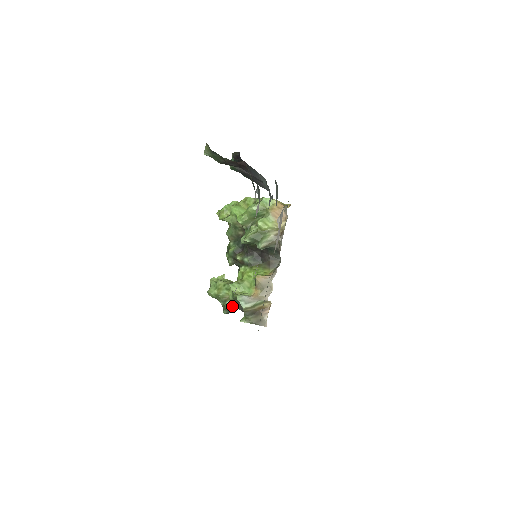
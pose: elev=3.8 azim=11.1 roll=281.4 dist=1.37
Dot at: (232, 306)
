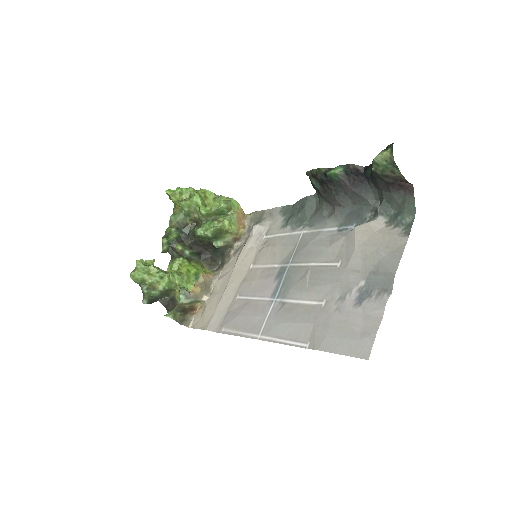
Dot at: (155, 297)
